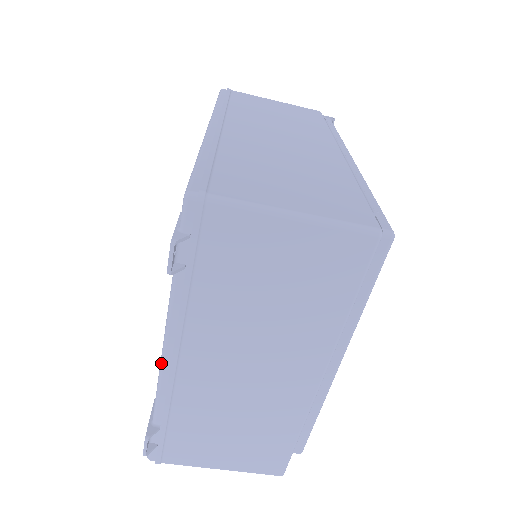
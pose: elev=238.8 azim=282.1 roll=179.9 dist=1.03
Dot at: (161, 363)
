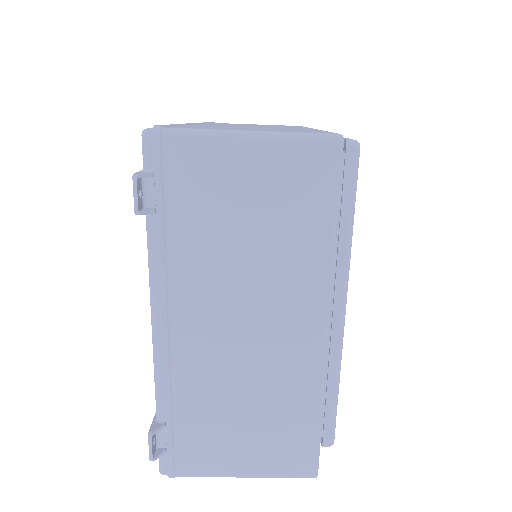
Dot at: (152, 336)
